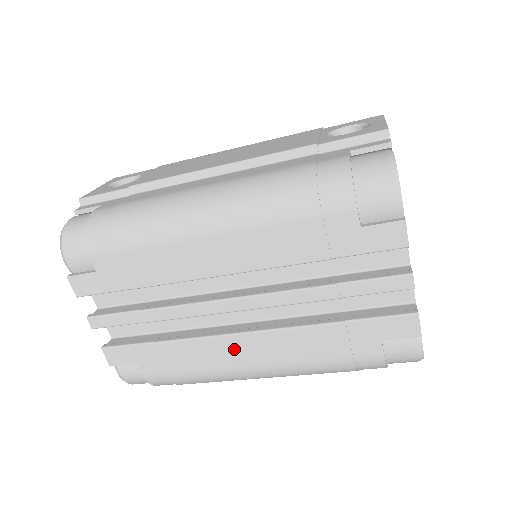
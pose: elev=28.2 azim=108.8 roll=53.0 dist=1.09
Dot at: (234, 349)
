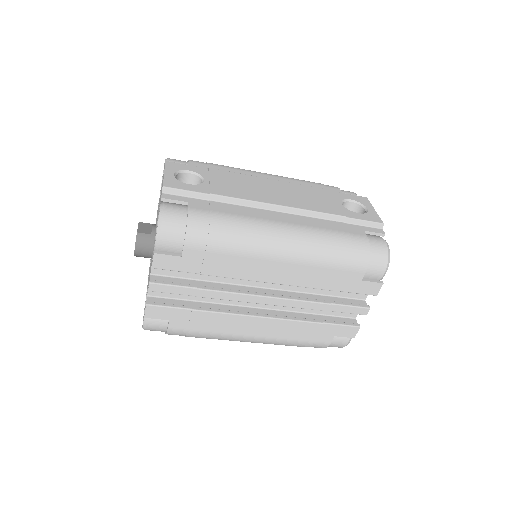
Dot at: (248, 324)
